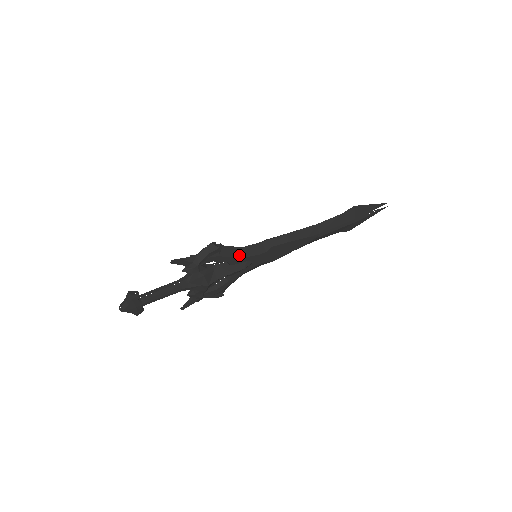
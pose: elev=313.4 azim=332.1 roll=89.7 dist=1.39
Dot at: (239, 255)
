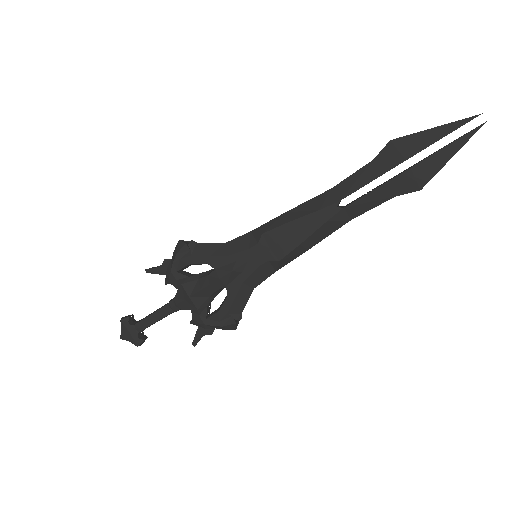
Dot at: (221, 253)
